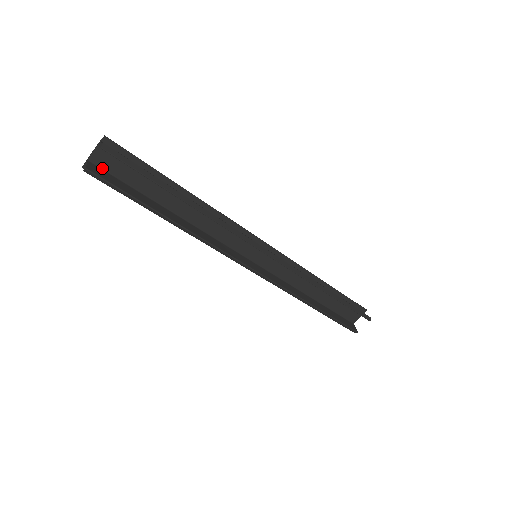
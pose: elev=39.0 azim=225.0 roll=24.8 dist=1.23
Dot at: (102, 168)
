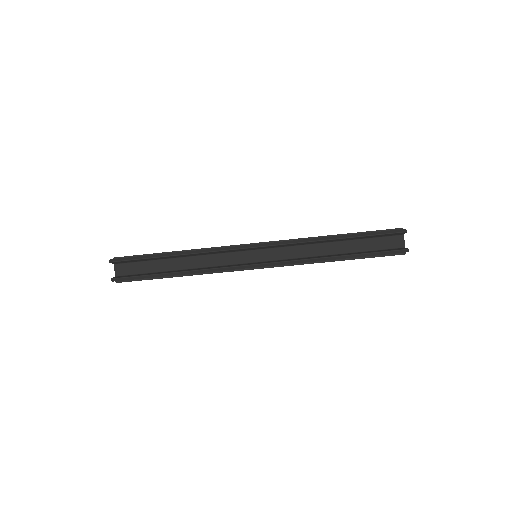
Dot at: (125, 275)
